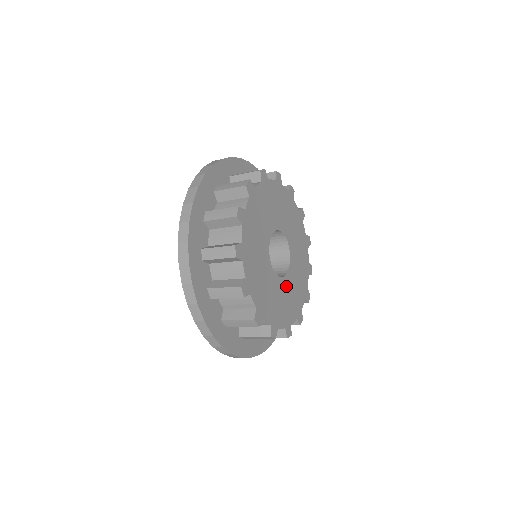
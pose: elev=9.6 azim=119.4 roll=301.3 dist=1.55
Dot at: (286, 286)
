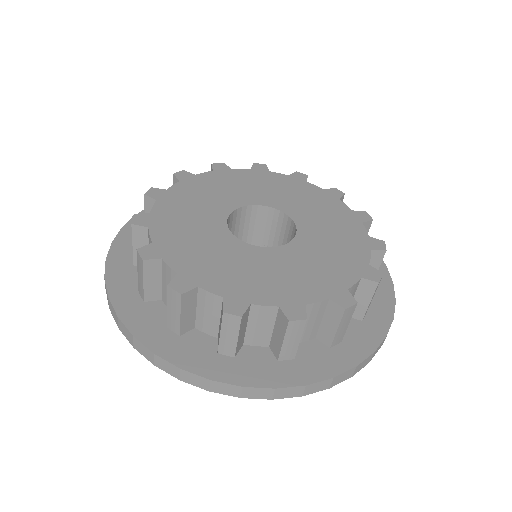
Dot at: (261, 258)
